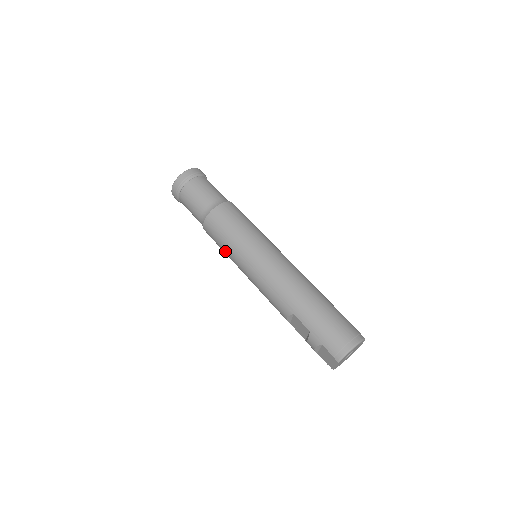
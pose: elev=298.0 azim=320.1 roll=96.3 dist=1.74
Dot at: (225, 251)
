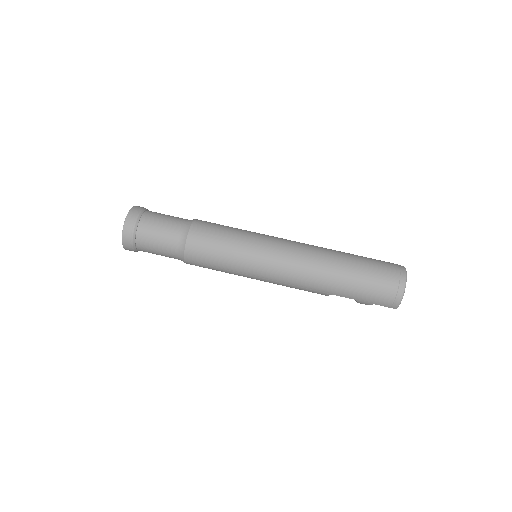
Dot at: occluded
